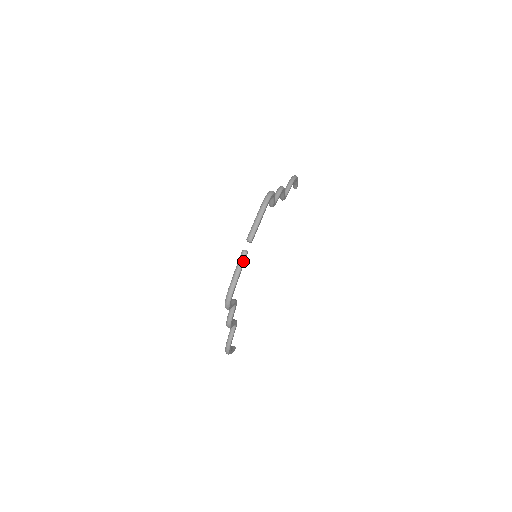
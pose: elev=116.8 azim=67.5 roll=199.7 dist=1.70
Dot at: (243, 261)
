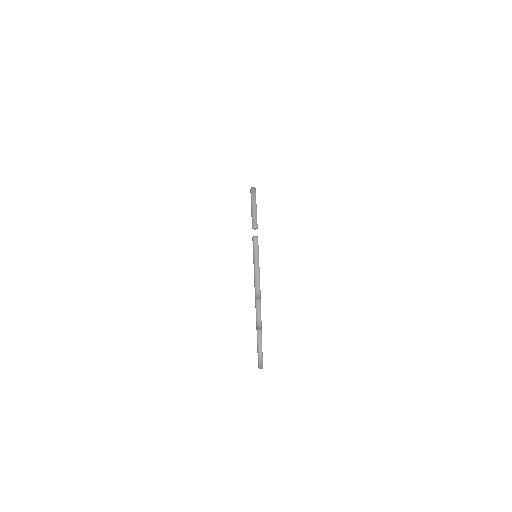
Dot at: (257, 245)
